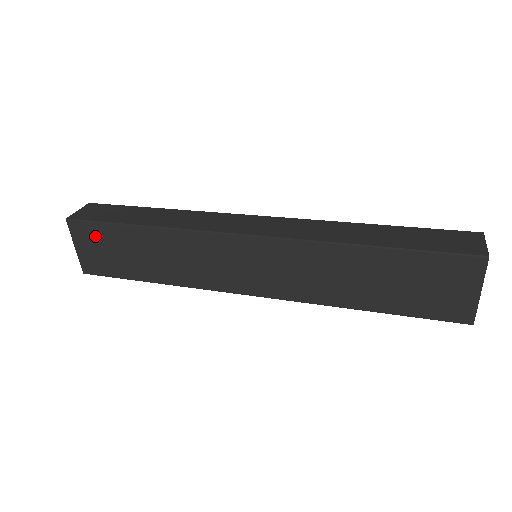
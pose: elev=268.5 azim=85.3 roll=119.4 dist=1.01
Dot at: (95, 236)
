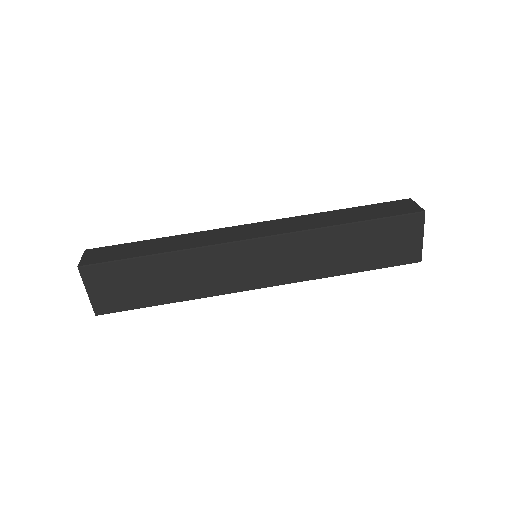
Dot at: (110, 275)
